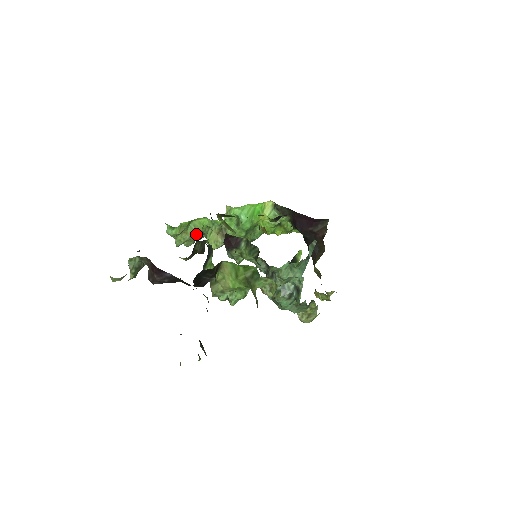
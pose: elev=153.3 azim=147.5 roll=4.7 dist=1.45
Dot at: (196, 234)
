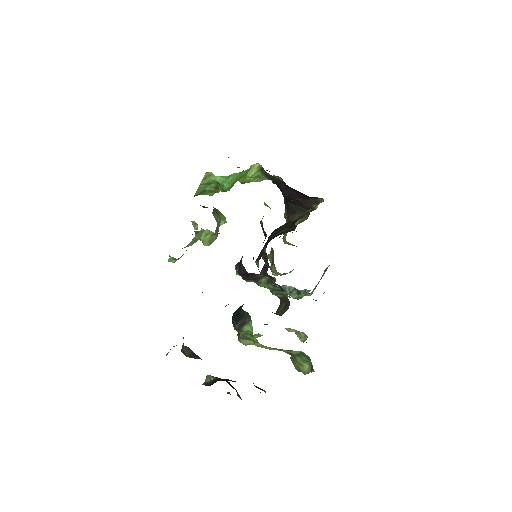
Dot at: occluded
